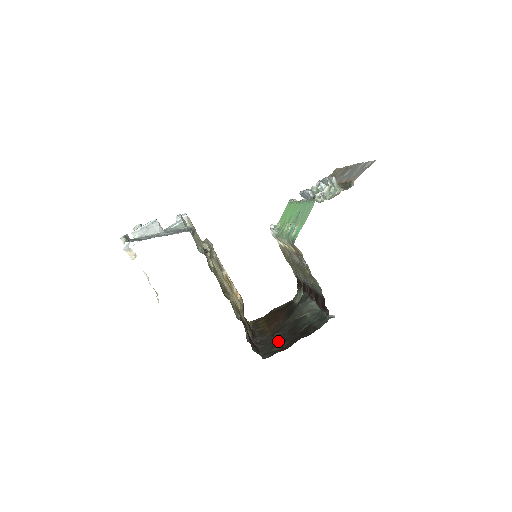
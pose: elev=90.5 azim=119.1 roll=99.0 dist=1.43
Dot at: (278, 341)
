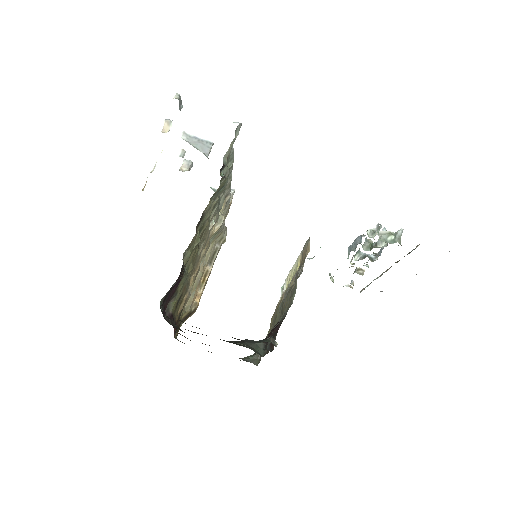
Dot at: occluded
